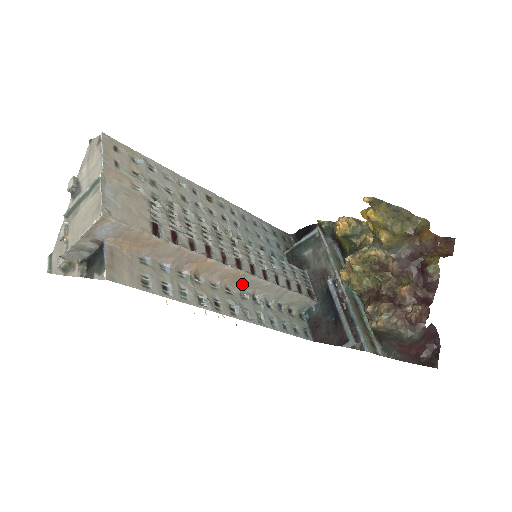
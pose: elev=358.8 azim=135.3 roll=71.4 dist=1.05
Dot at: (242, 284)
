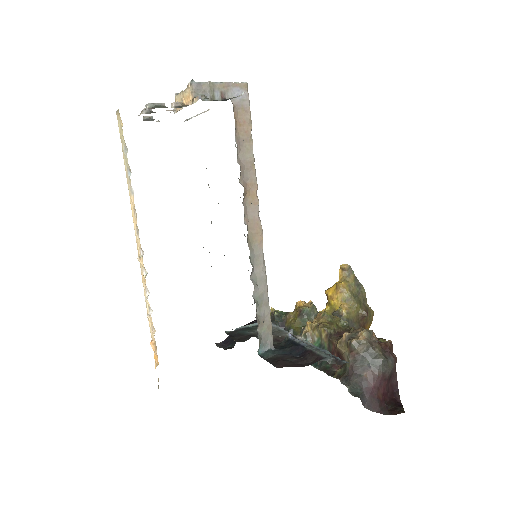
Dot at: (253, 251)
